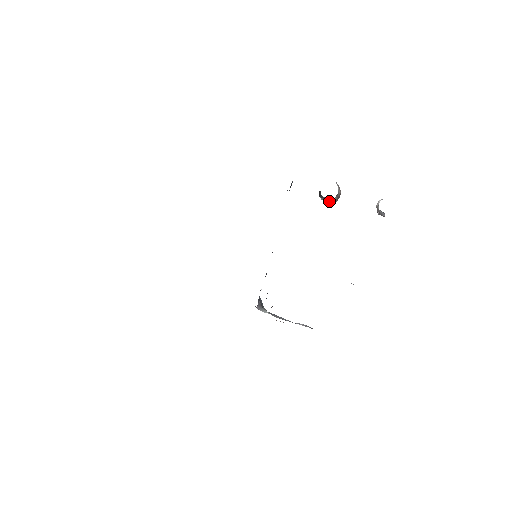
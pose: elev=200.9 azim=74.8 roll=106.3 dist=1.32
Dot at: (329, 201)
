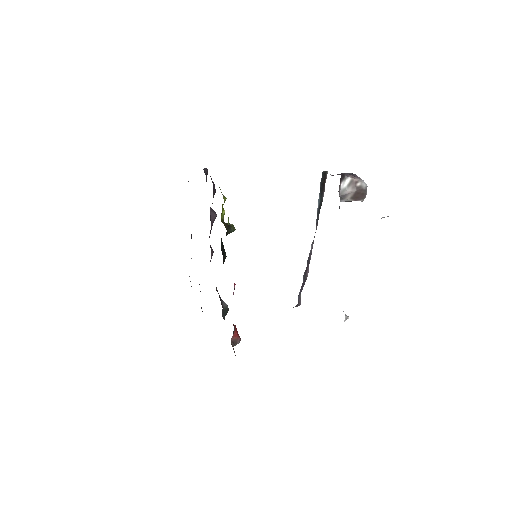
Dot at: occluded
